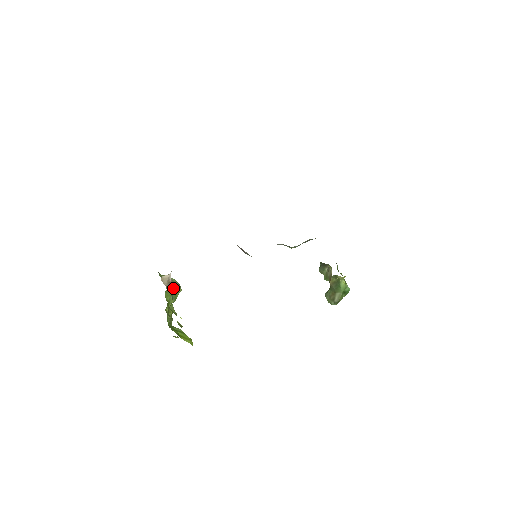
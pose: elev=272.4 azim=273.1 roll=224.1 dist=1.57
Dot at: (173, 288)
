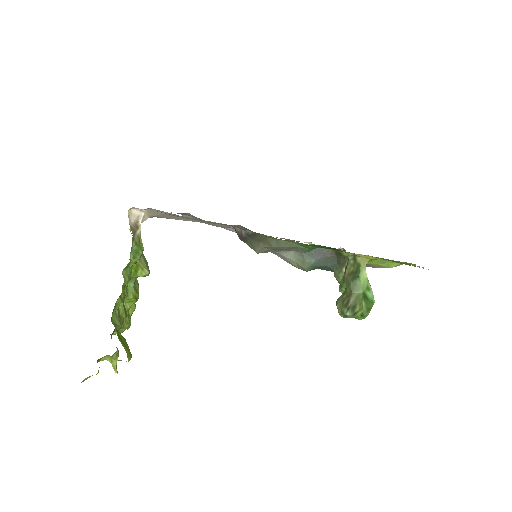
Dot at: (138, 243)
